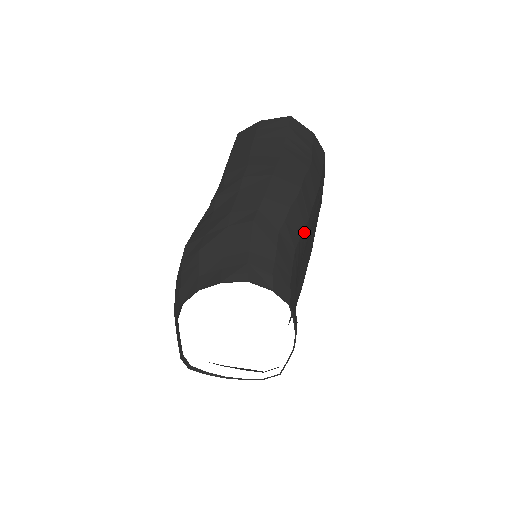
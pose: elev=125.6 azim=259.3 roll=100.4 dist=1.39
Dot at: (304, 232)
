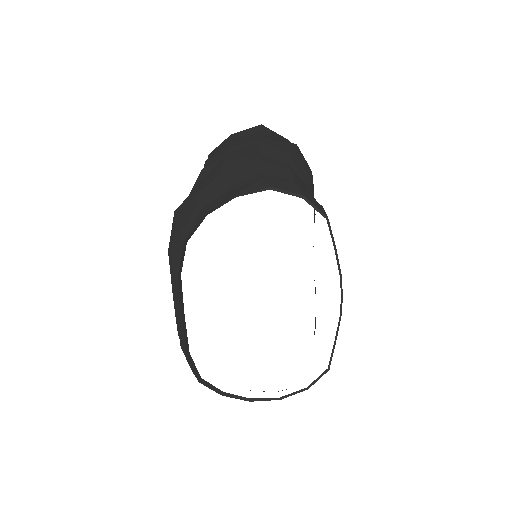
Dot at: (312, 186)
